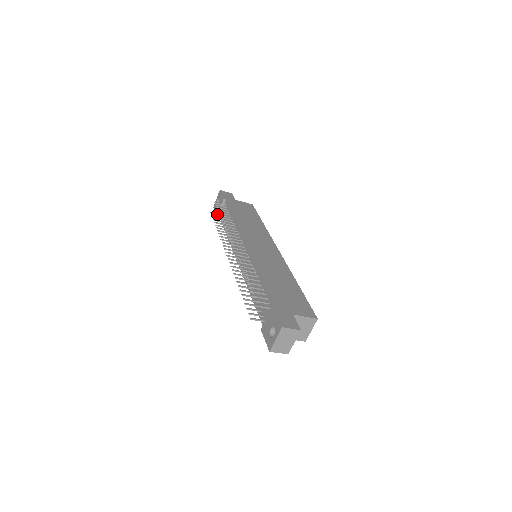
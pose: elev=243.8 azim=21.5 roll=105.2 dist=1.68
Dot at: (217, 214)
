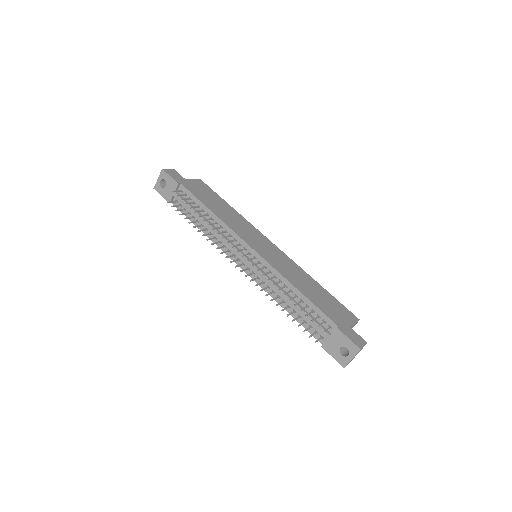
Dot at: (173, 202)
